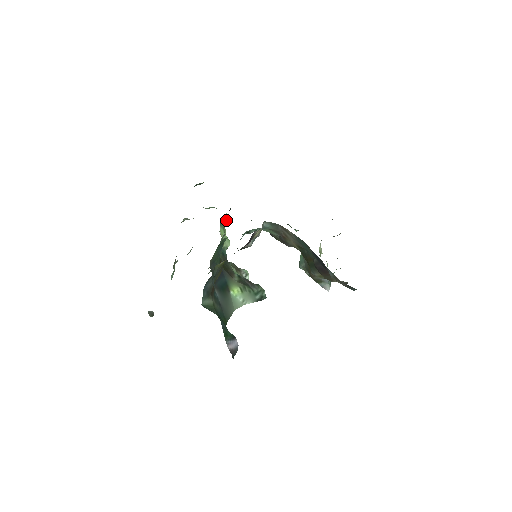
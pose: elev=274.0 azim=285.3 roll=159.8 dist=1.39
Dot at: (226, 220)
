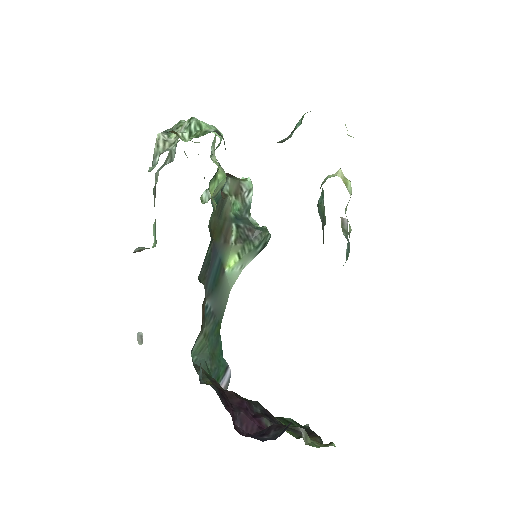
Dot at: (218, 169)
